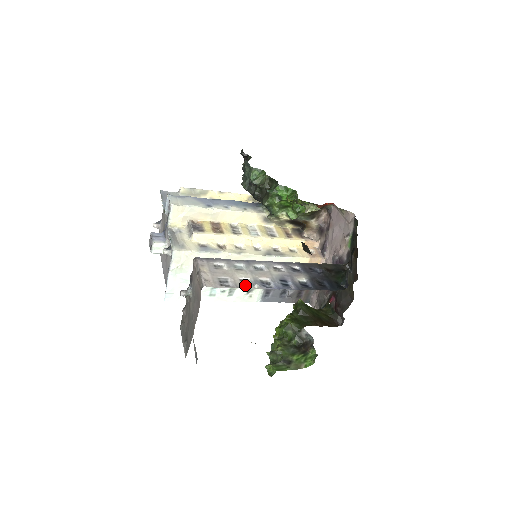
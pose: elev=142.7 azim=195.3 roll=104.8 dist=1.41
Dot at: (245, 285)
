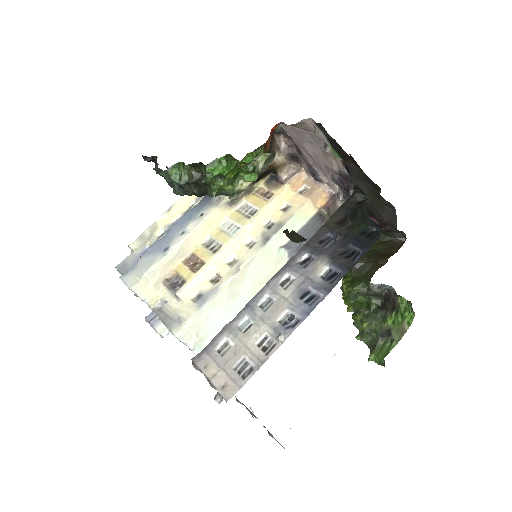
Dot at: (268, 349)
